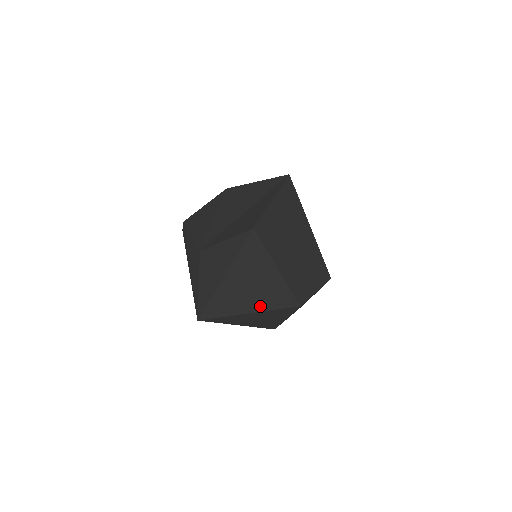
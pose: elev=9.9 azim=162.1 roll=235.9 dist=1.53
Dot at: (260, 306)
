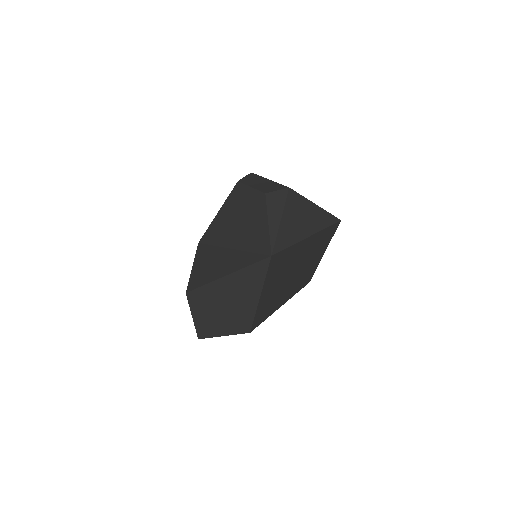
Dot at: occluded
